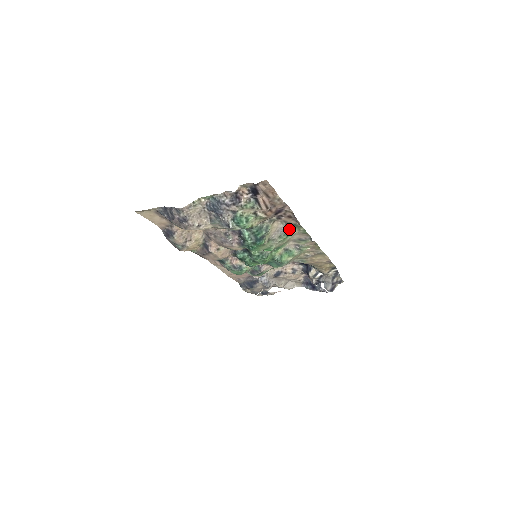
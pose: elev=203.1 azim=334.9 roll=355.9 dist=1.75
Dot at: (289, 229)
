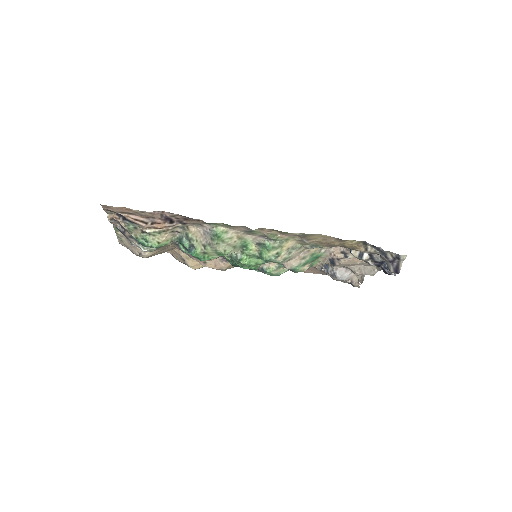
Dot at: (211, 228)
